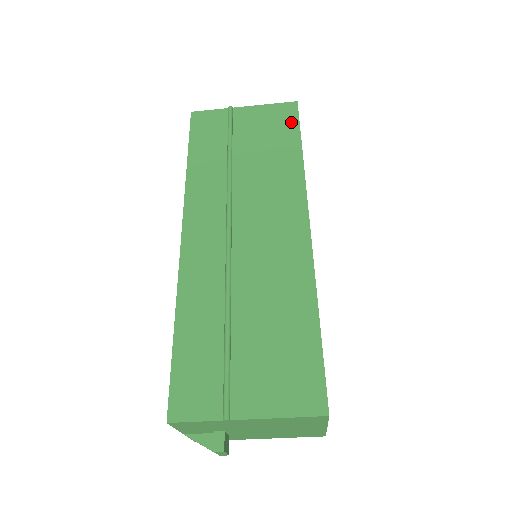
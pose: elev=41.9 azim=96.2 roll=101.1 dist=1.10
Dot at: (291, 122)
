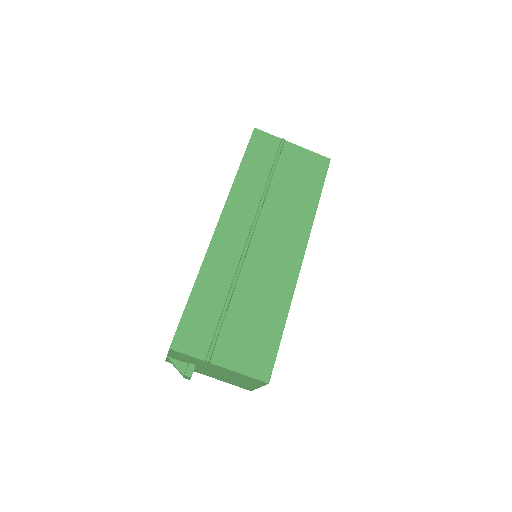
Dot at: (320, 174)
